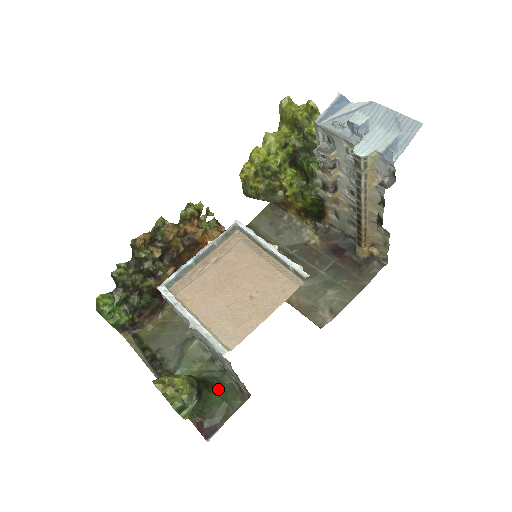
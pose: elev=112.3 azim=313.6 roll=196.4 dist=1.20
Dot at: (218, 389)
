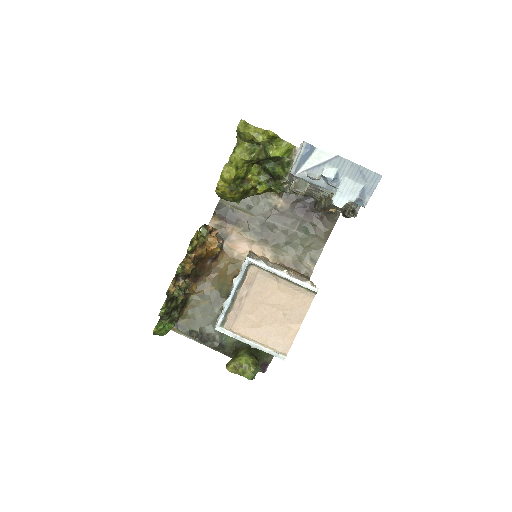
Dot at: occluded
